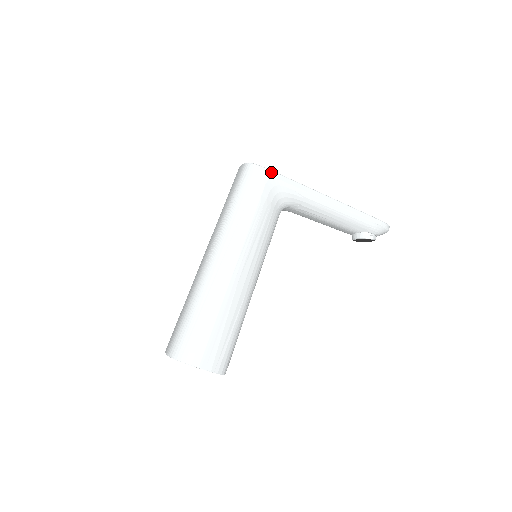
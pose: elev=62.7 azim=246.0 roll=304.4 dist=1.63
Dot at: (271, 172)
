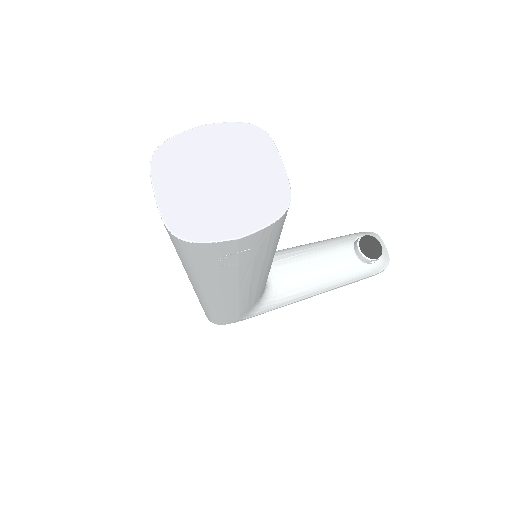
Dot at: occluded
